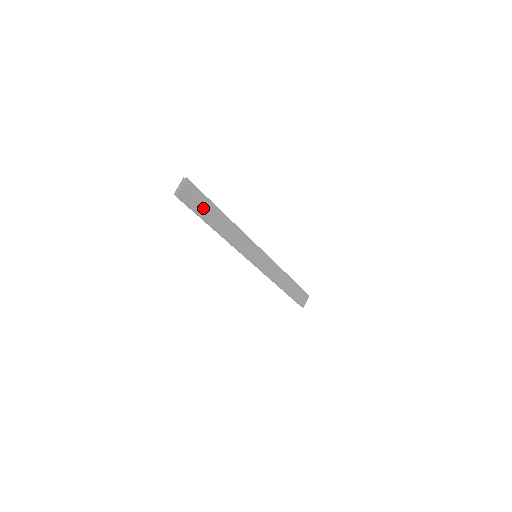
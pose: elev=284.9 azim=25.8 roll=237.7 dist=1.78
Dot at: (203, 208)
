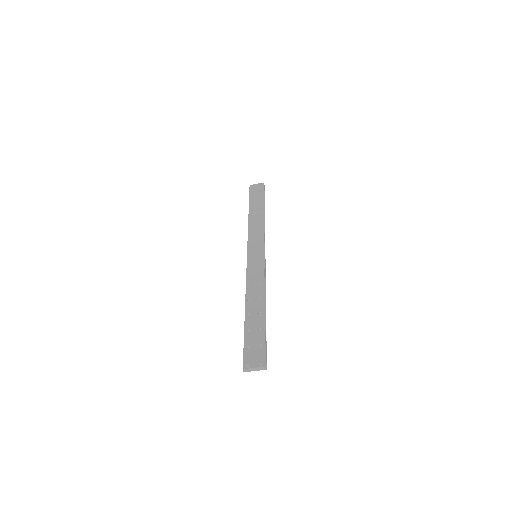
Dot at: (254, 337)
